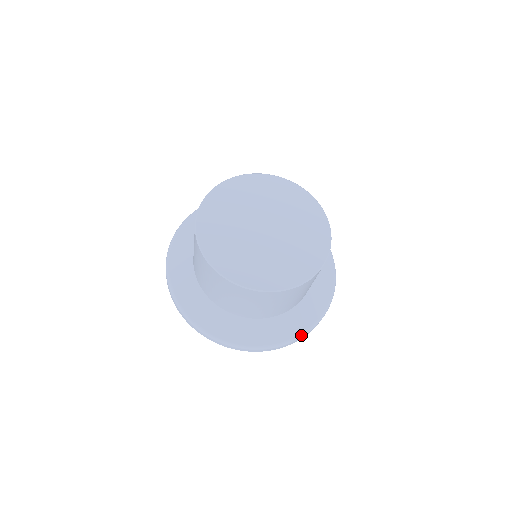
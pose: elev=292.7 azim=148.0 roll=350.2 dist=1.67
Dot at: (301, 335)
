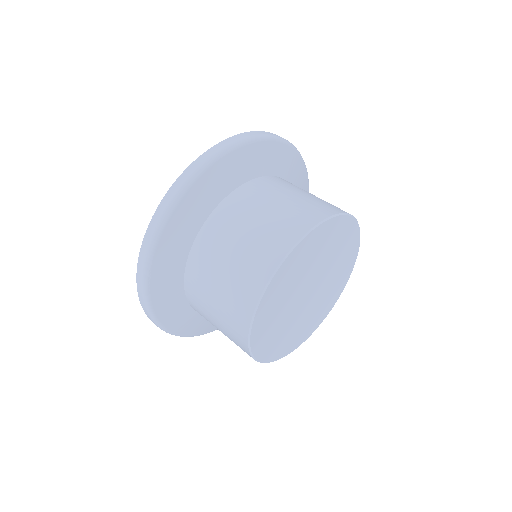
Dot at: occluded
